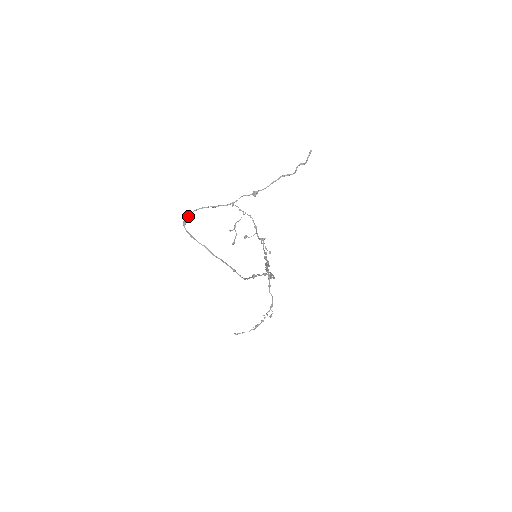
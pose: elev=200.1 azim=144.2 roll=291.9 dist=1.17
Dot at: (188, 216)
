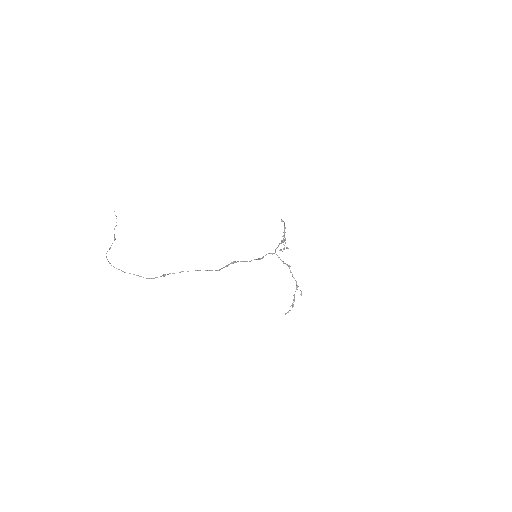
Dot at: (107, 259)
